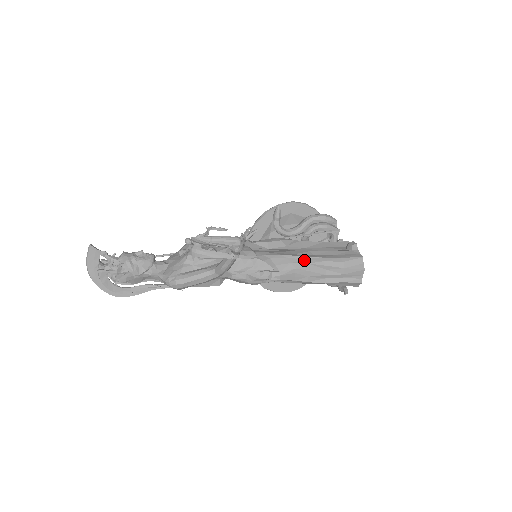
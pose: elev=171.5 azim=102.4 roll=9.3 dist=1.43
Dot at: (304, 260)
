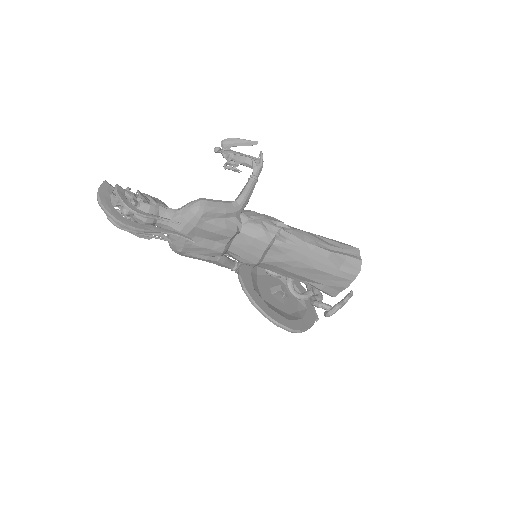
Dot at: occluded
